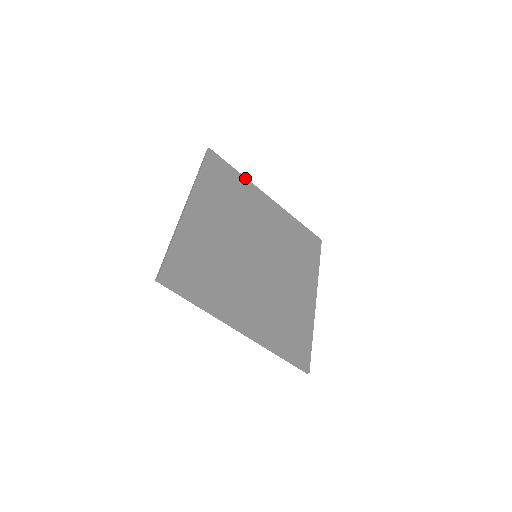
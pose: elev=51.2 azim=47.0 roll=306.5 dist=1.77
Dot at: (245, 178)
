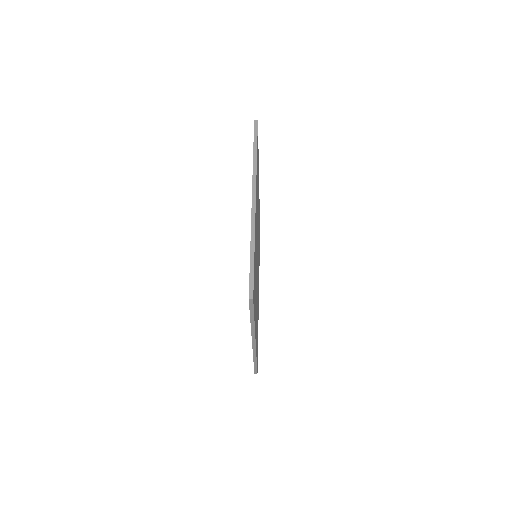
Dot at: occluded
